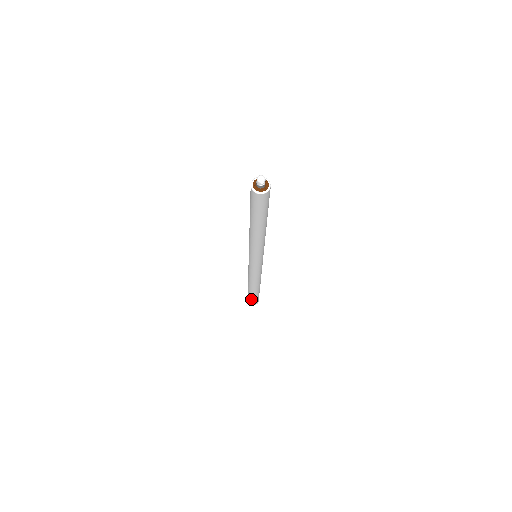
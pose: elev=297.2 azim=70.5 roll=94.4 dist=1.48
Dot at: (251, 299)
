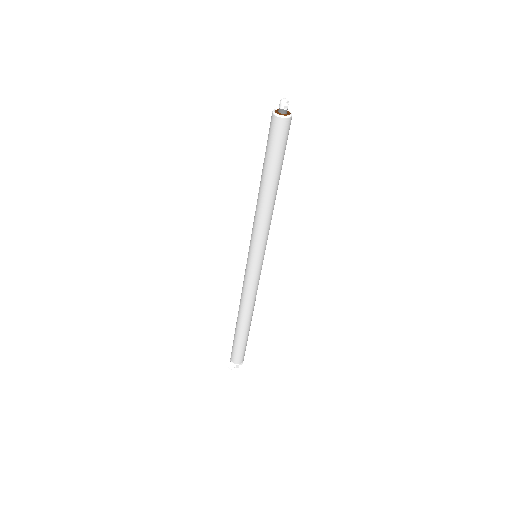
Dot at: (239, 351)
